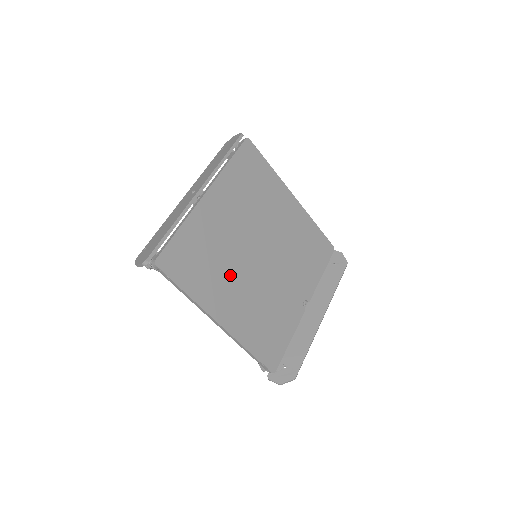
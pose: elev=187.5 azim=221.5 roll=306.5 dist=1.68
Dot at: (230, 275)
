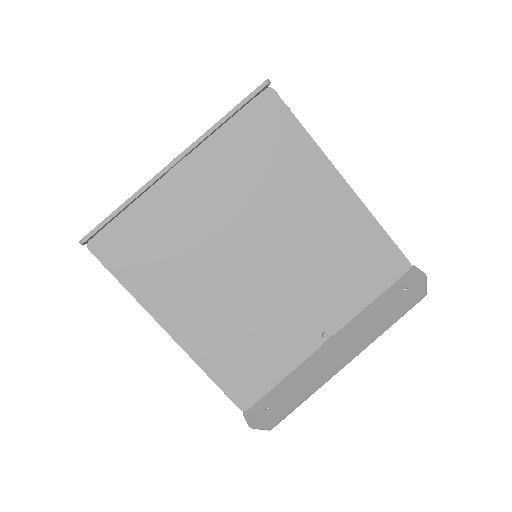
Dot at: (197, 276)
